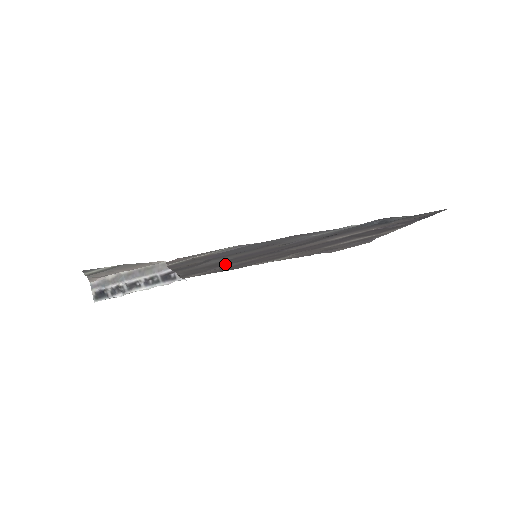
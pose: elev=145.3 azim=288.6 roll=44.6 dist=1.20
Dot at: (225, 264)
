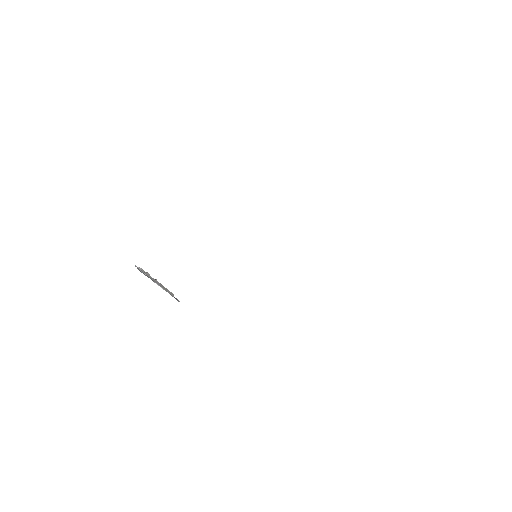
Dot at: occluded
